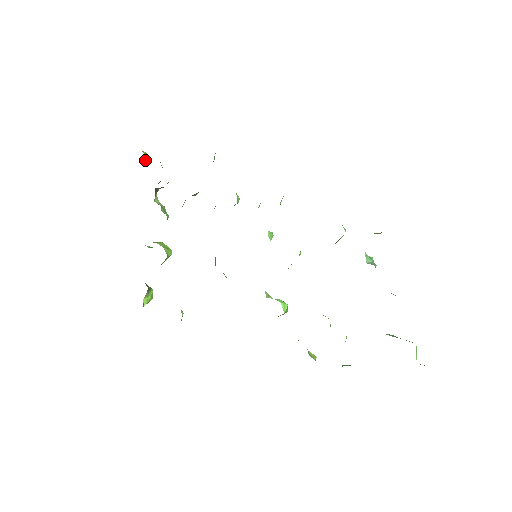
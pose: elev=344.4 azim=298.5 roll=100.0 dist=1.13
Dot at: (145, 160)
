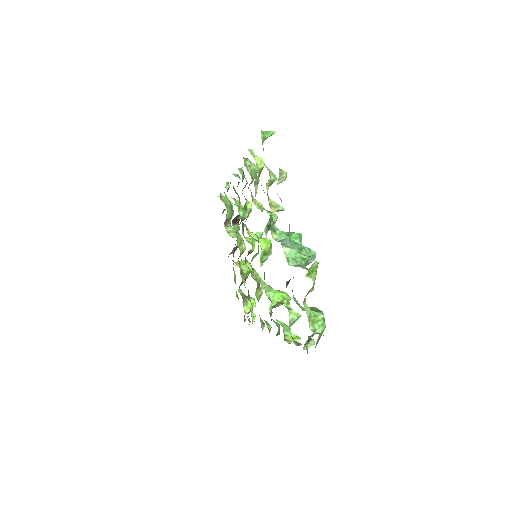
Dot at: occluded
